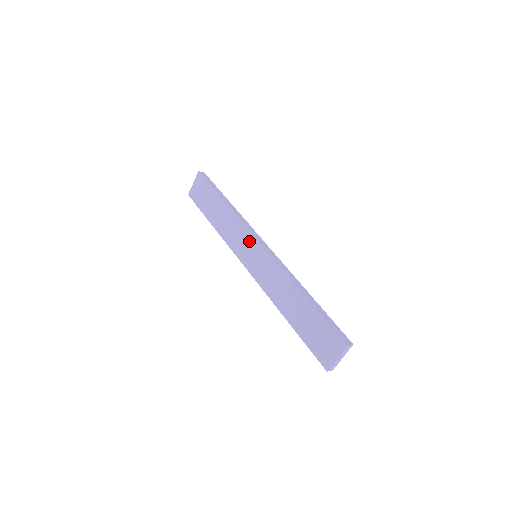
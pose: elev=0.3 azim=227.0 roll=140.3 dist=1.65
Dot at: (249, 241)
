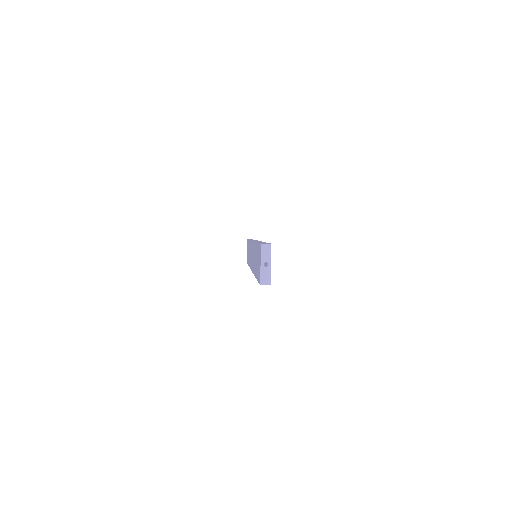
Dot at: (251, 248)
